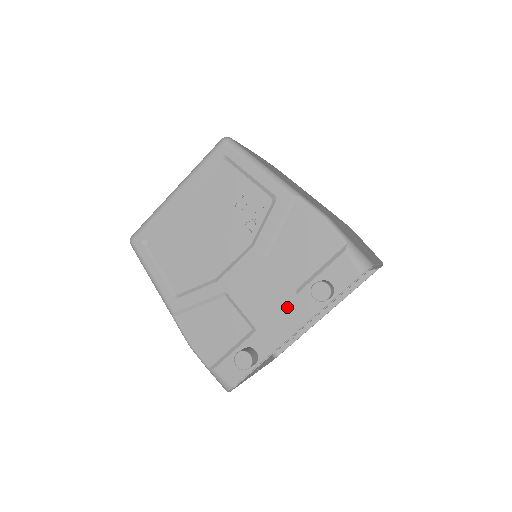
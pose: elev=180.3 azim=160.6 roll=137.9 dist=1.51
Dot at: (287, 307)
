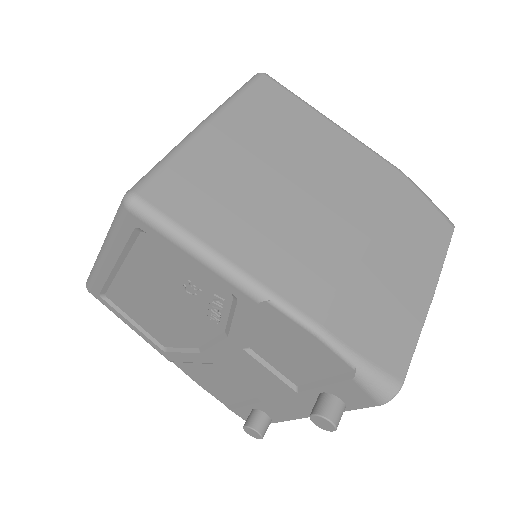
Dot at: (290, 398)
